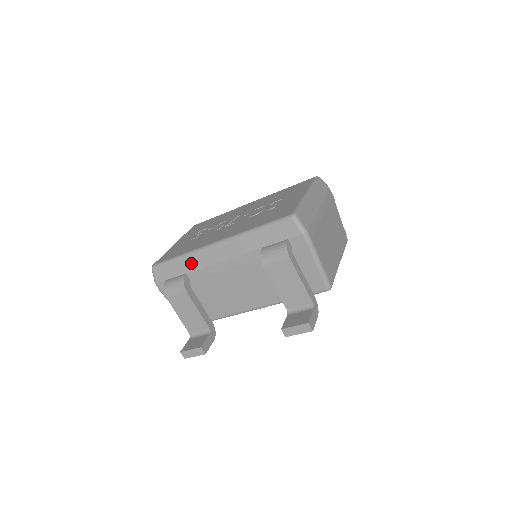
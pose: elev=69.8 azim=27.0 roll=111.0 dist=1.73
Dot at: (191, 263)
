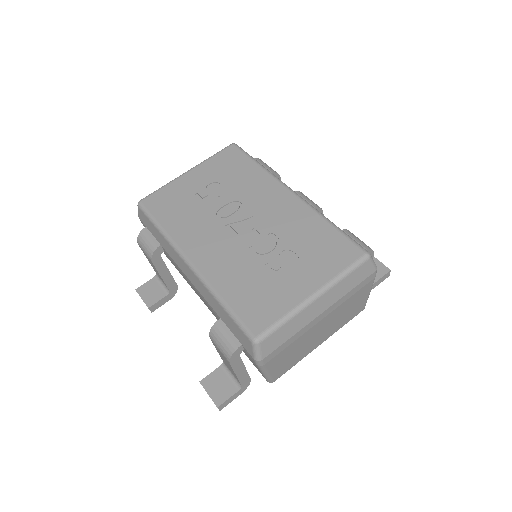
Dot at: (166, 245)
